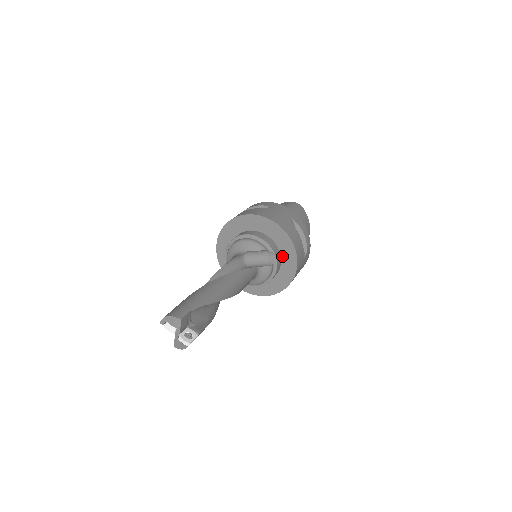
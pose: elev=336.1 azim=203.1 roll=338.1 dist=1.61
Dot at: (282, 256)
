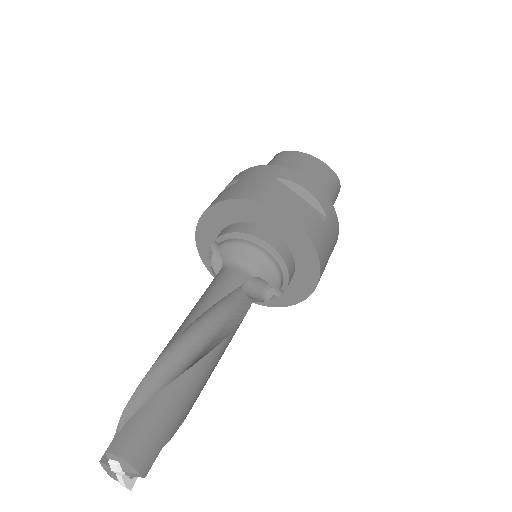
Dot at: occluded
